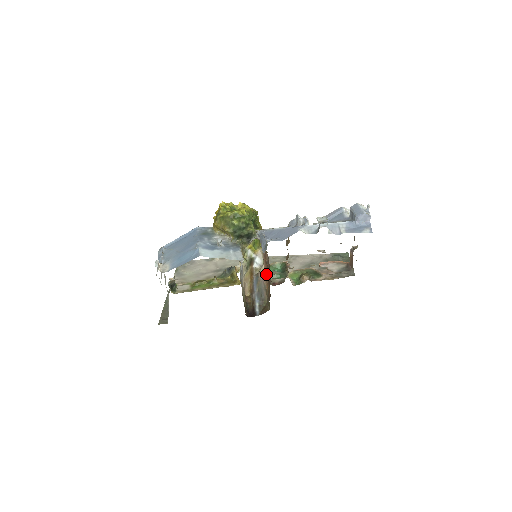
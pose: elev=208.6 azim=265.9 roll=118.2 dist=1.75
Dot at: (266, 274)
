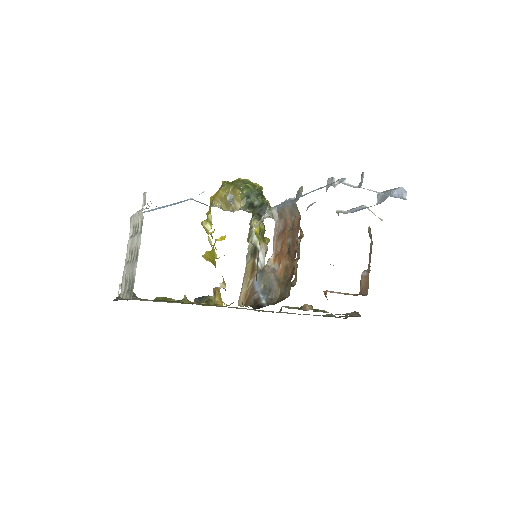
Dot at: (283, 253)
